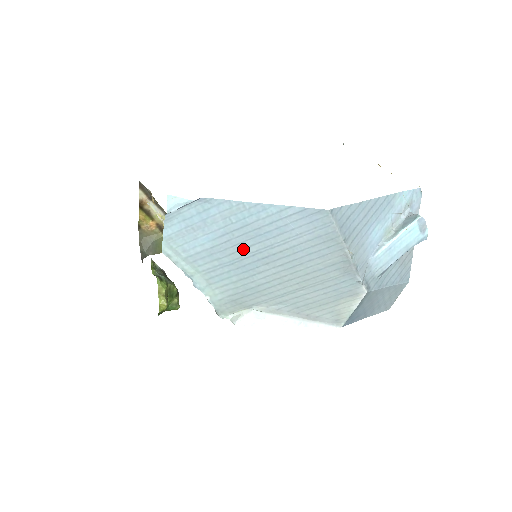
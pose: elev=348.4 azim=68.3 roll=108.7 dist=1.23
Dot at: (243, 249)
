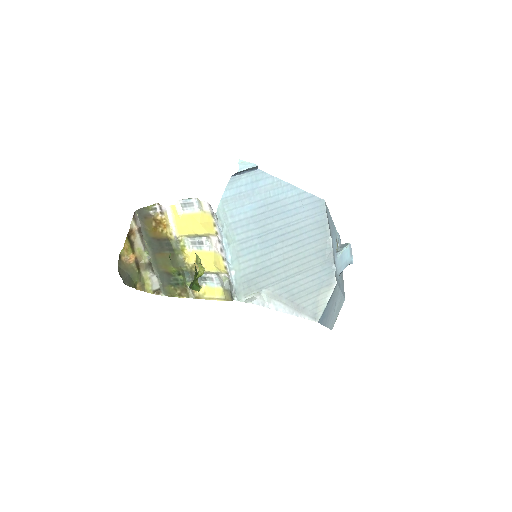
Dot at: (271, 223)
